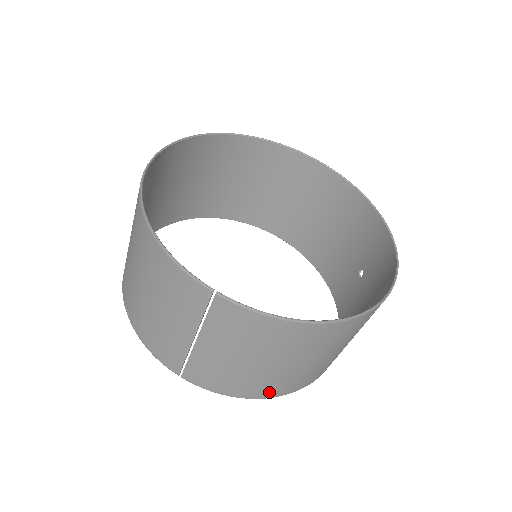
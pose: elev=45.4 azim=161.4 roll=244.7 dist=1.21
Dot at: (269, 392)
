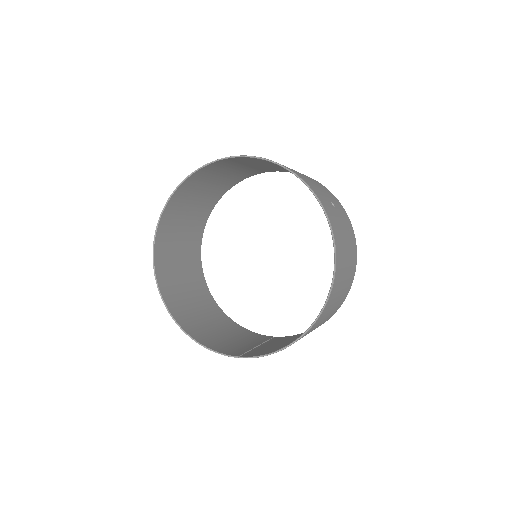
Dot at: occluded
